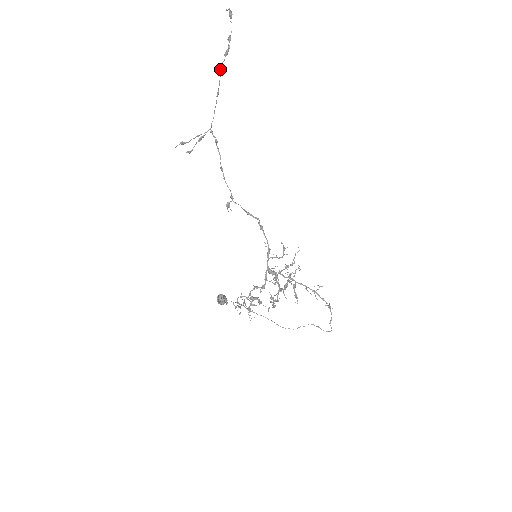
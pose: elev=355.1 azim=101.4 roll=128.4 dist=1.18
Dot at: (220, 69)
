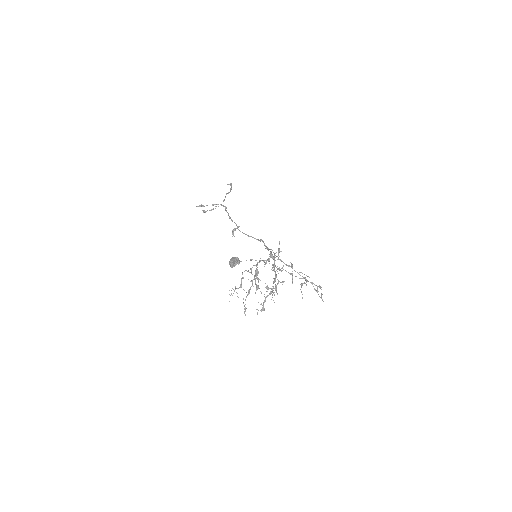
Dot at: (226, 193)
